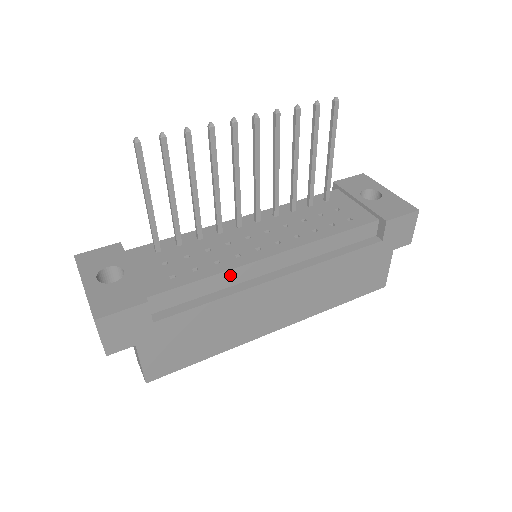
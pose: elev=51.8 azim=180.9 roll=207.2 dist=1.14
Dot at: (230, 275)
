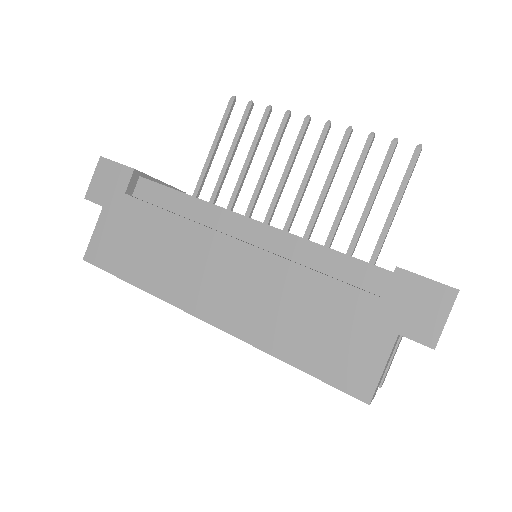
Dot at: (204, 208)
